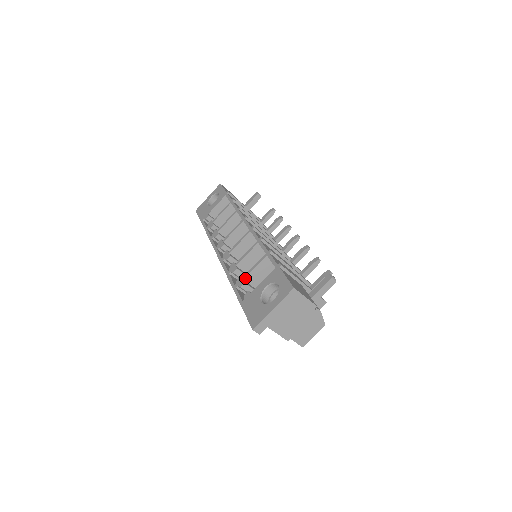
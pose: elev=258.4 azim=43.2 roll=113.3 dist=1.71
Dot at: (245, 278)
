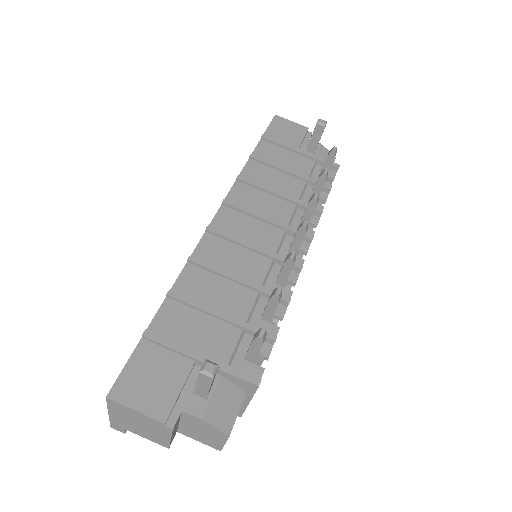
Dot at: occluded
